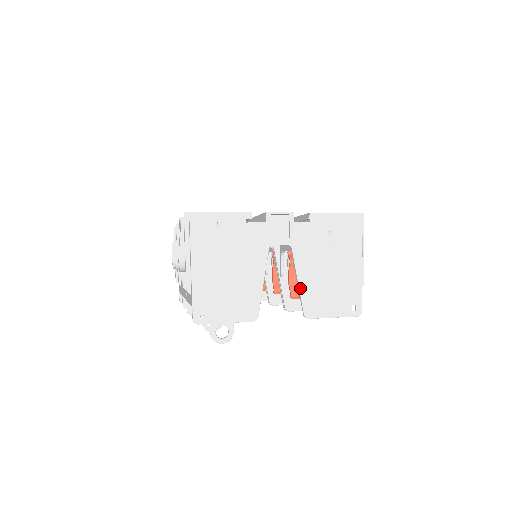
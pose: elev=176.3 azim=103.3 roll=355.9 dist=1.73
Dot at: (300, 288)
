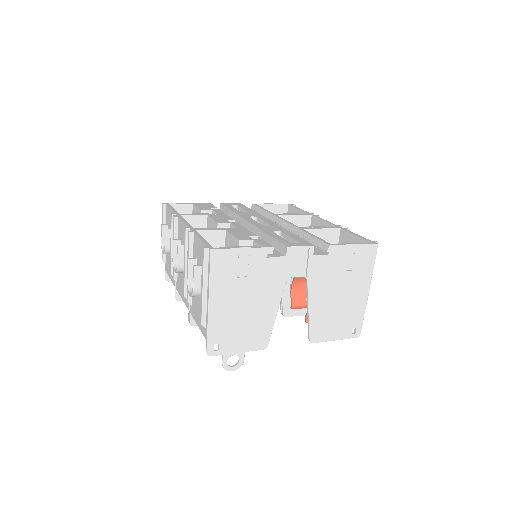
Dot at: (310, 317)
